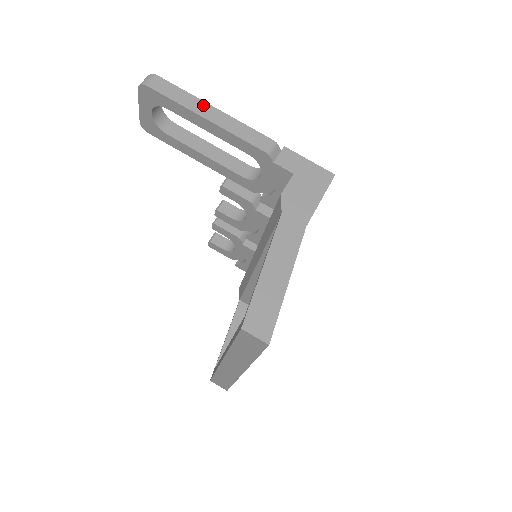
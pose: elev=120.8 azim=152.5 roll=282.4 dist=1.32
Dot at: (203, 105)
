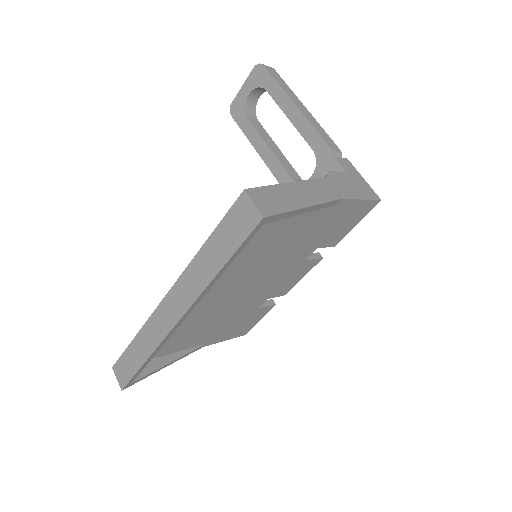
Dot at: (298, 100)
